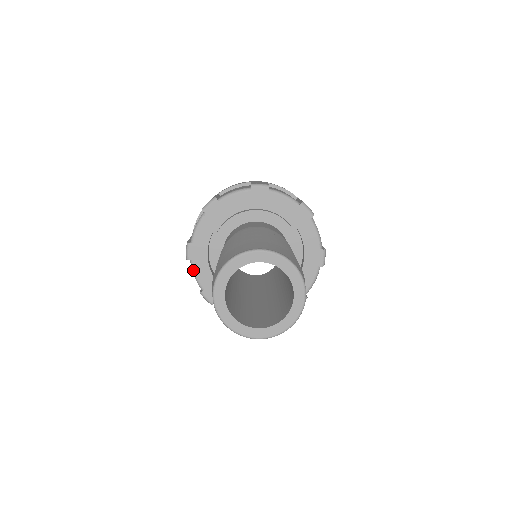
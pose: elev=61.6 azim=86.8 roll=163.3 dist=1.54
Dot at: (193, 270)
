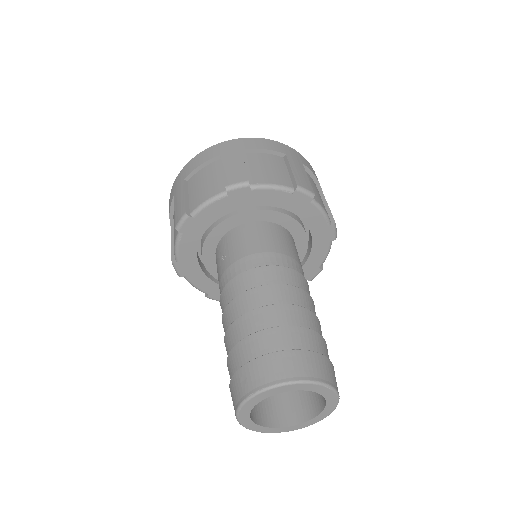
Dot at: (177, 242)
